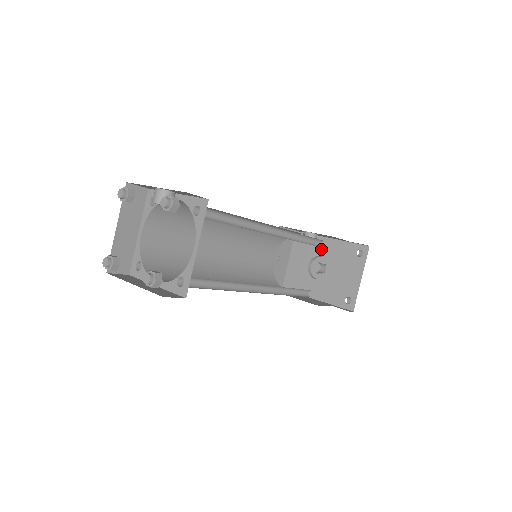
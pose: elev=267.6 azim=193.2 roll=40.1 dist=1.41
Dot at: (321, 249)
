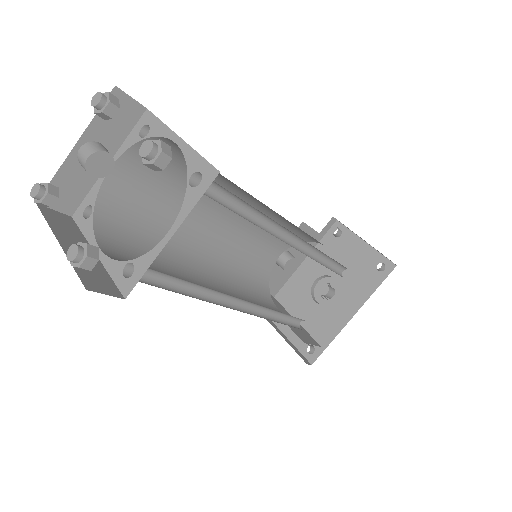
Dot at: (308, 277)
